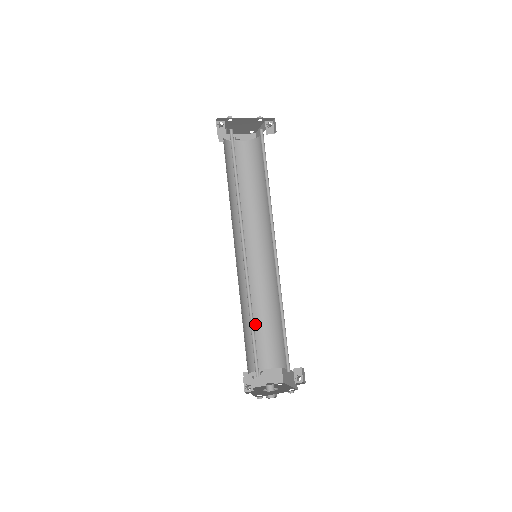
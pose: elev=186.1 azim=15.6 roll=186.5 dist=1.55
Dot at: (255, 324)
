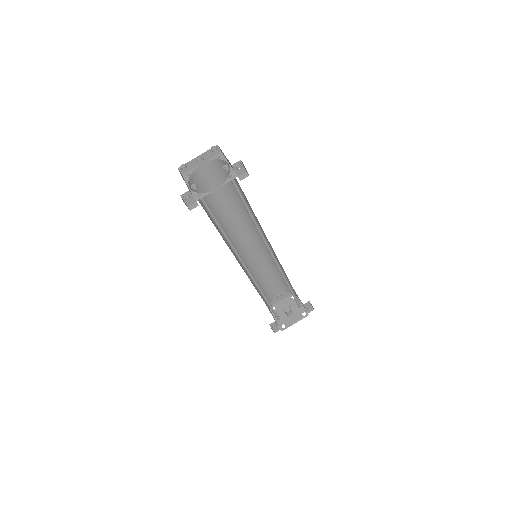
Dot at: (265, 277)
